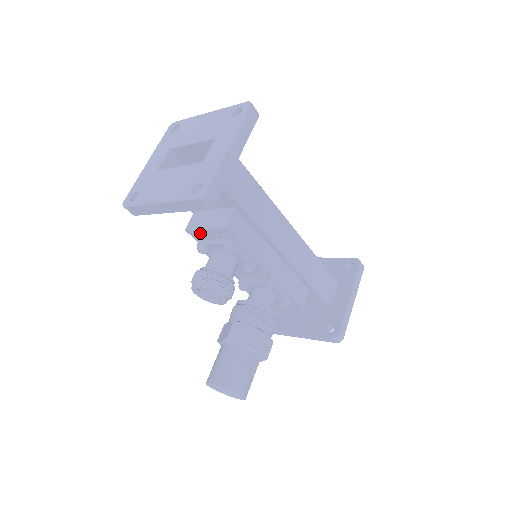
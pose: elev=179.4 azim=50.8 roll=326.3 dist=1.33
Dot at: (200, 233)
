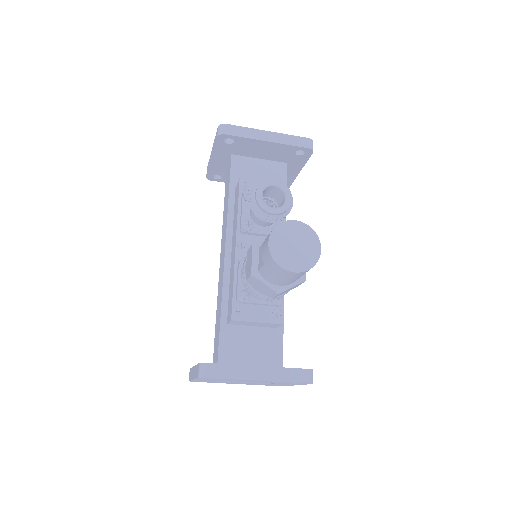
Dot at: (254, 186)
